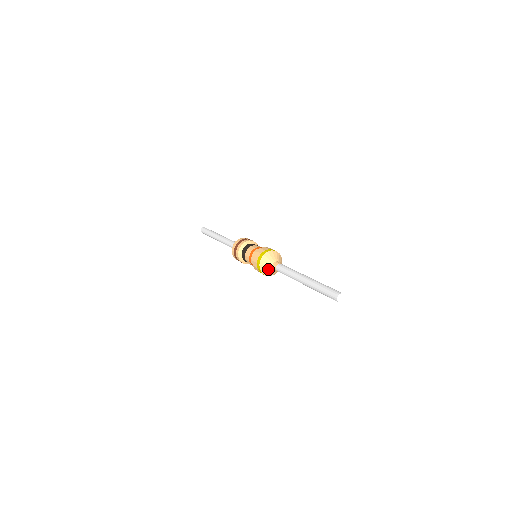
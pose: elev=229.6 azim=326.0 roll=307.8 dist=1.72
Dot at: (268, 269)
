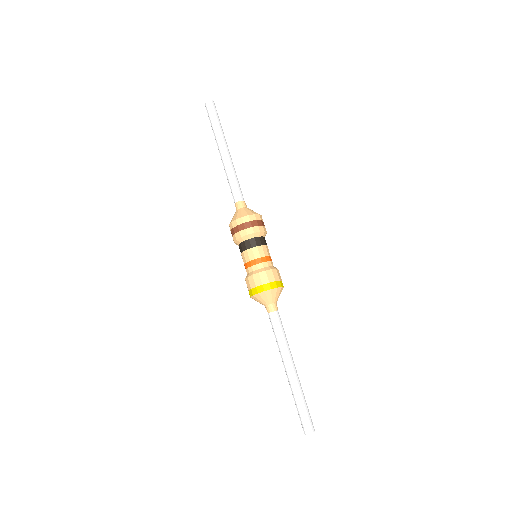
Dot at: (261, 302)
